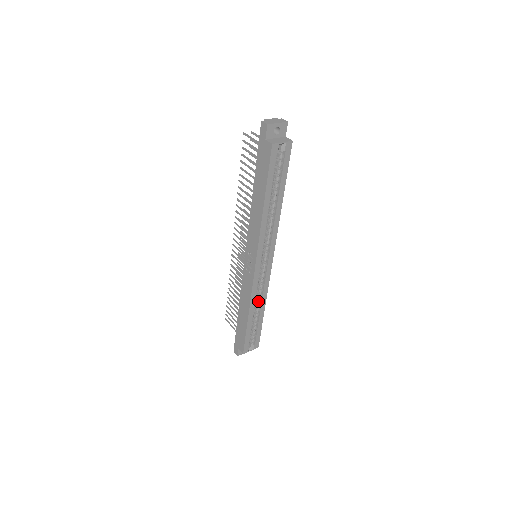
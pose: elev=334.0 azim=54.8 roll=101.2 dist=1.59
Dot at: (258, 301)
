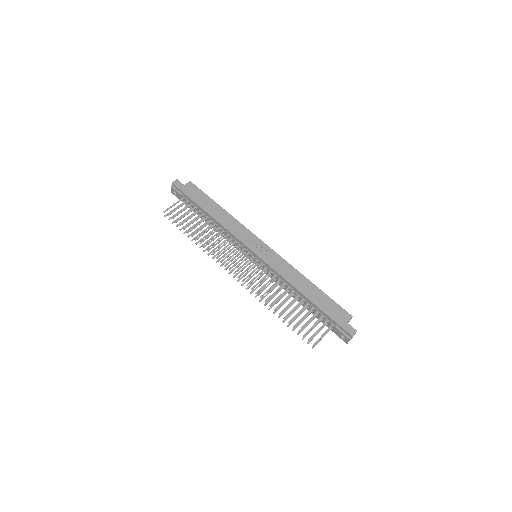
Dot at: occluded
